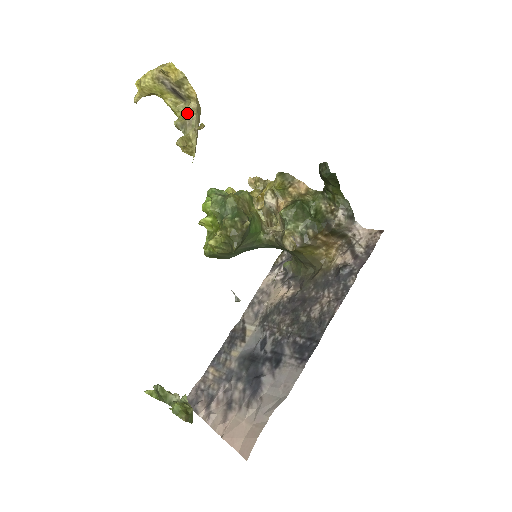
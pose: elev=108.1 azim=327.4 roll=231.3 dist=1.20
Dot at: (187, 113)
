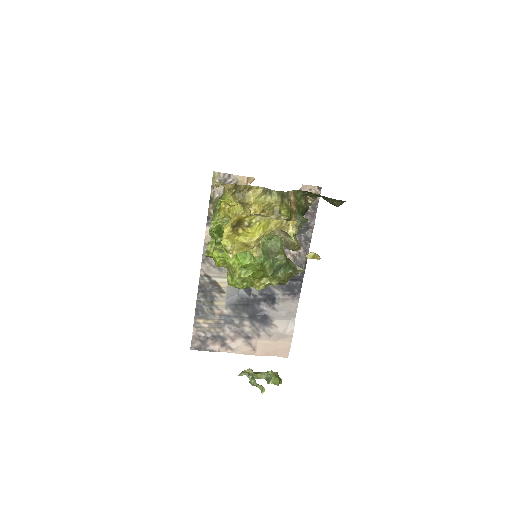
Dot at: occluded
